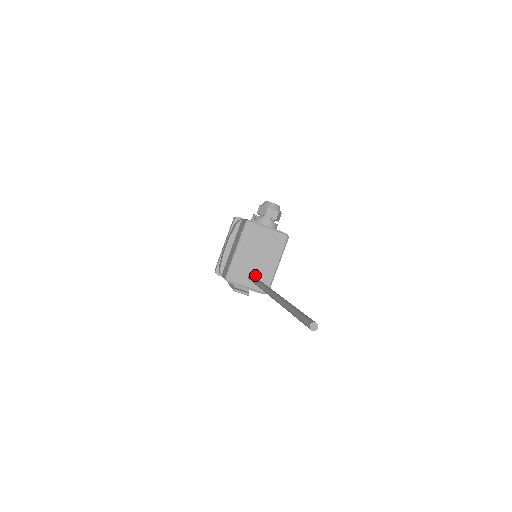
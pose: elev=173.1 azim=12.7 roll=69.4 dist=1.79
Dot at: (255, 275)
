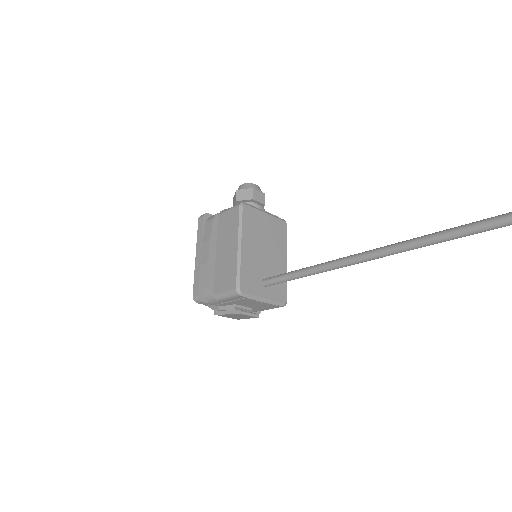
Dot at: occluded
